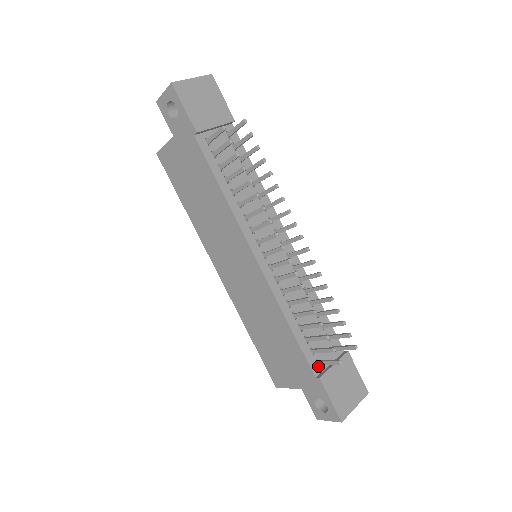
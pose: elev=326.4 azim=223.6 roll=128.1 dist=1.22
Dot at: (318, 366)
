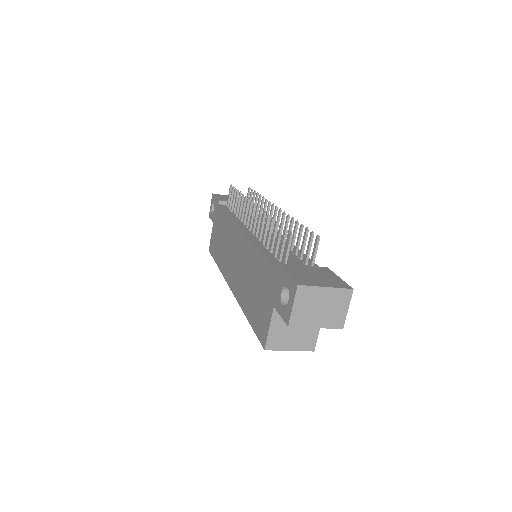
Dot at: occluded
